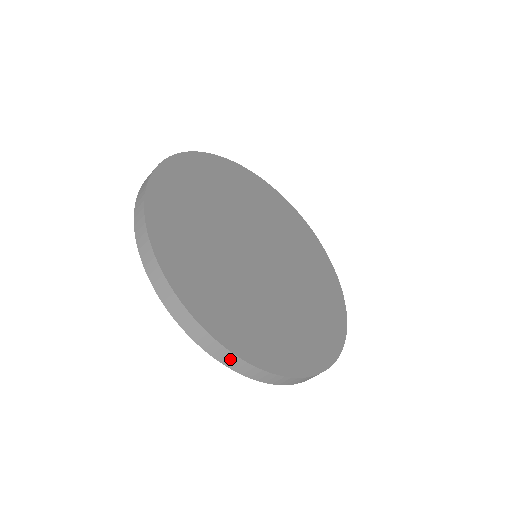
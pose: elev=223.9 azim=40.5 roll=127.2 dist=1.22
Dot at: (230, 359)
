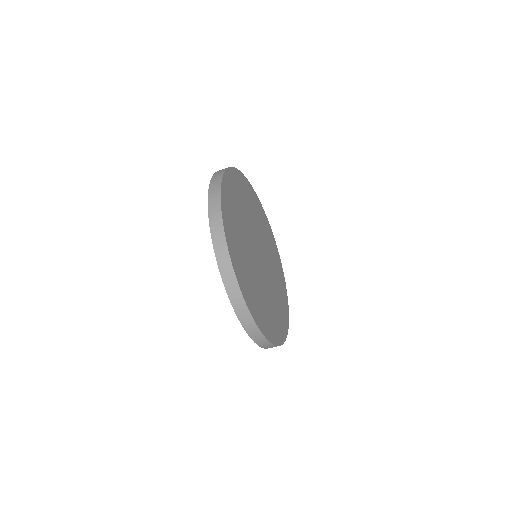
Dot at: (241, 307)
